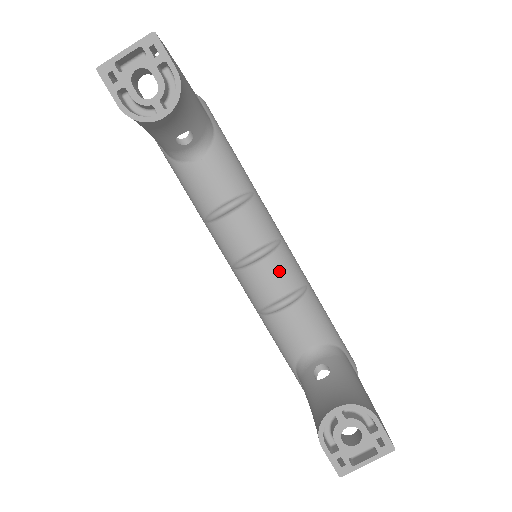
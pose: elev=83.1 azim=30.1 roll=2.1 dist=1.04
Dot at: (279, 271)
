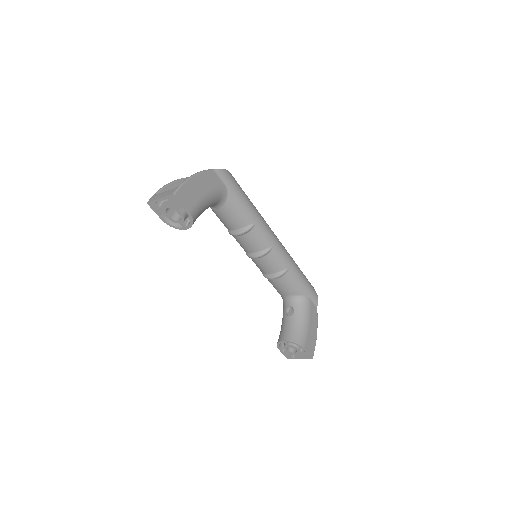
Dot at: (270, 263)
